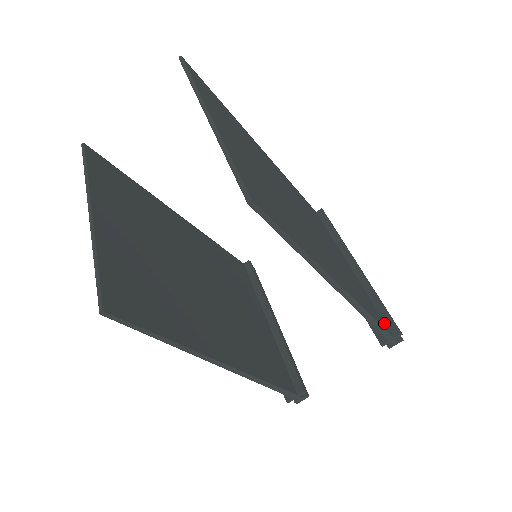
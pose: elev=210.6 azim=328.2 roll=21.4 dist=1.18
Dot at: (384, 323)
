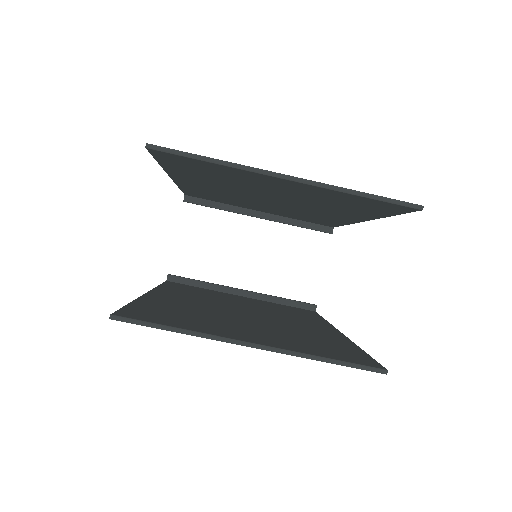
Dot at: occluded
